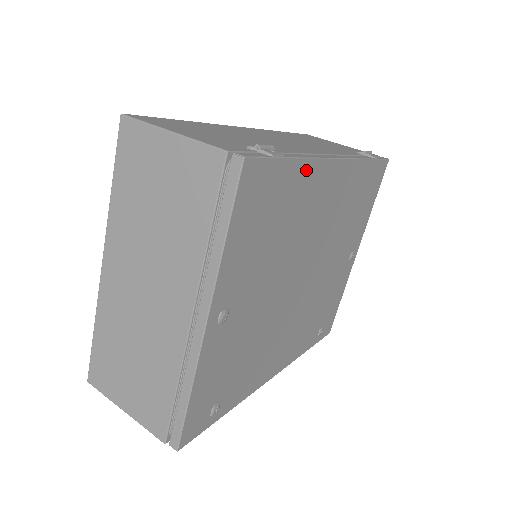
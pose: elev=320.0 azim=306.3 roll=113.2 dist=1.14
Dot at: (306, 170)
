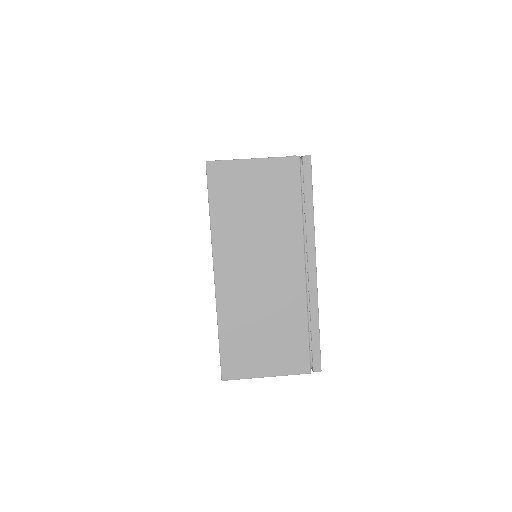
Dot at: occluded
